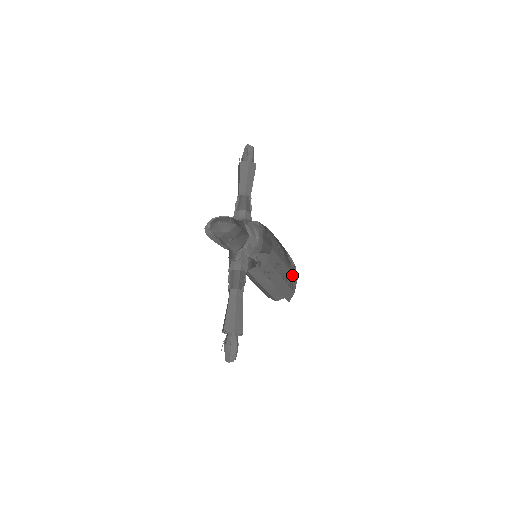
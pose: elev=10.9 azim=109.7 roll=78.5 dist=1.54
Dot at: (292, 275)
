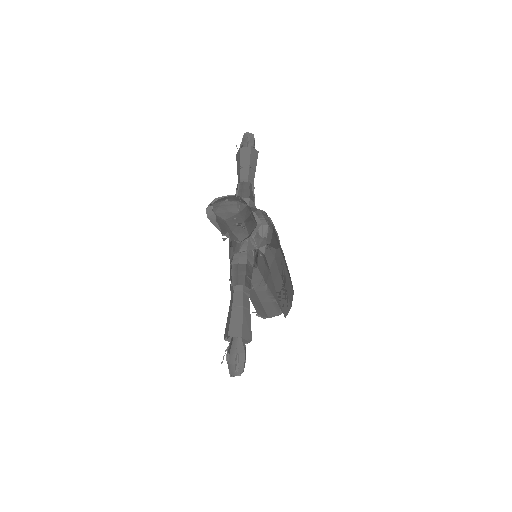
Dot at: (290, 285)
